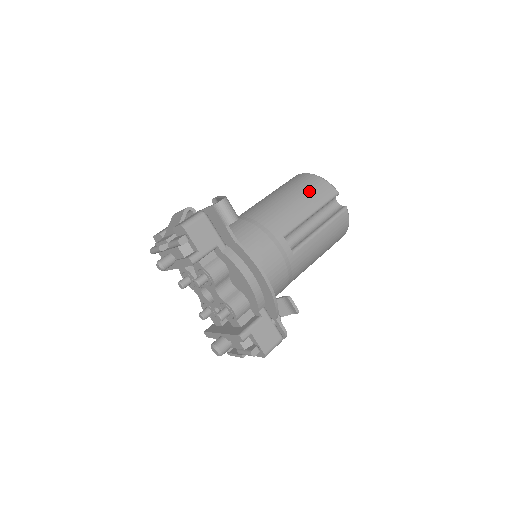
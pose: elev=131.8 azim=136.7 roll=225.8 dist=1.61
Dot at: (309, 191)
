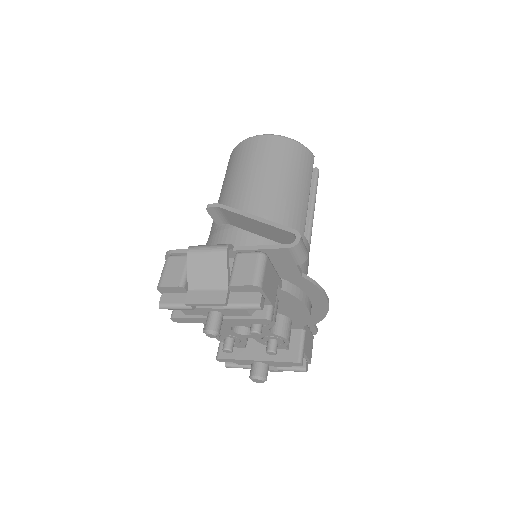
Dot at: (297, 165)
